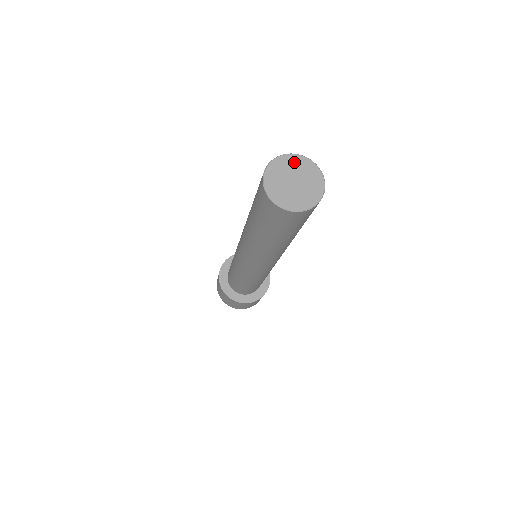
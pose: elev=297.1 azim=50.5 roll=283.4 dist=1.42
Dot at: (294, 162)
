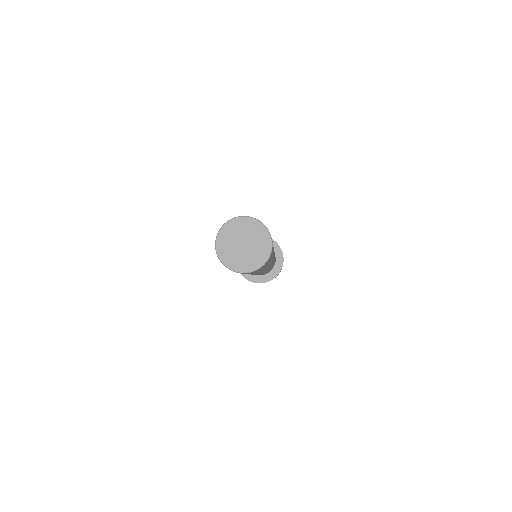
Dot at: (248, 225)
